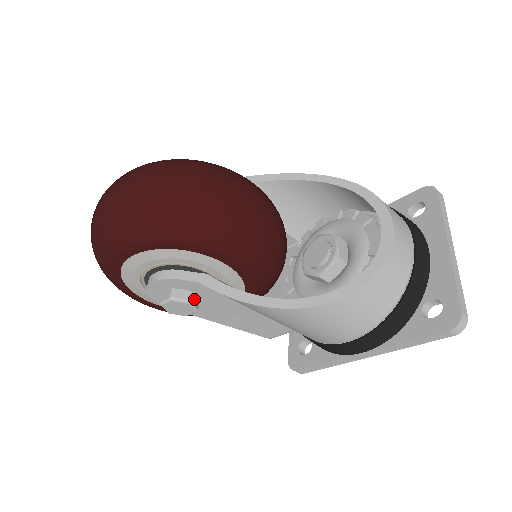
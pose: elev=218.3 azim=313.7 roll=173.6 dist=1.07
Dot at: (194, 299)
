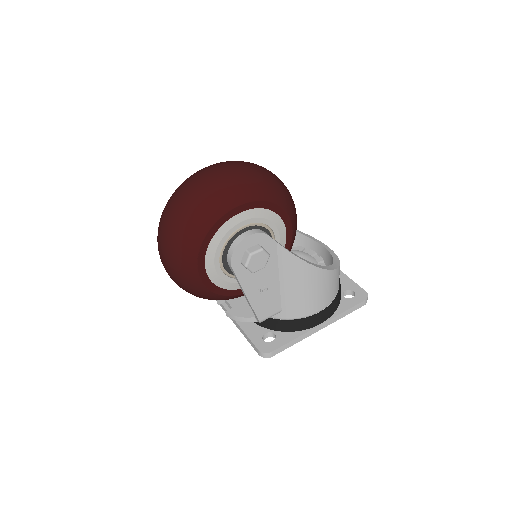
Dot at: occluded
